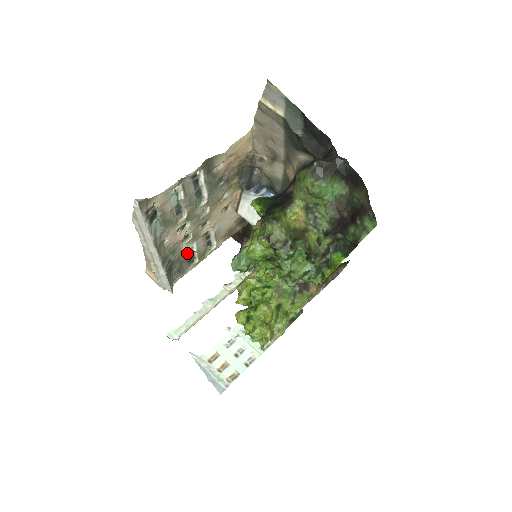
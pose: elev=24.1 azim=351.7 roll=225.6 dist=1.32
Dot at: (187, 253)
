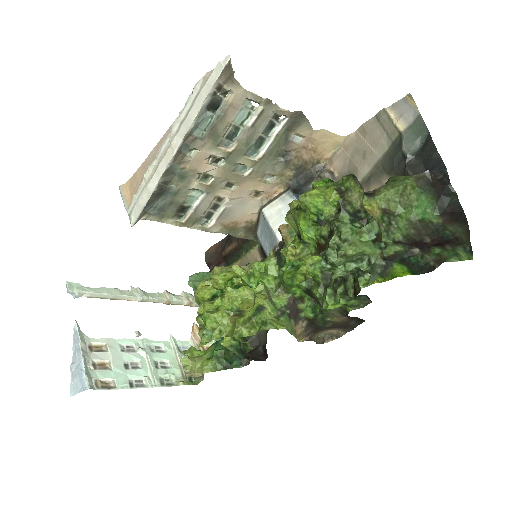
Dot at: (186, 199)
